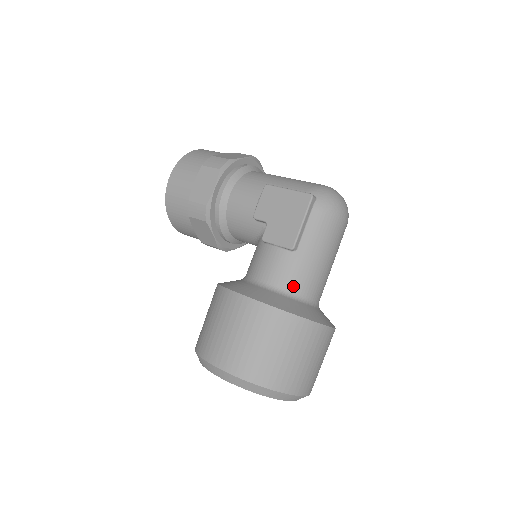
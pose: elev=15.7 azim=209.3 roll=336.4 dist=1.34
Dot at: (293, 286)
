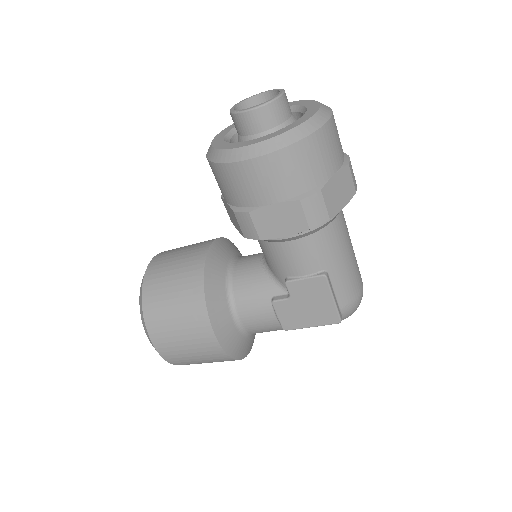
Dot at: occluded
